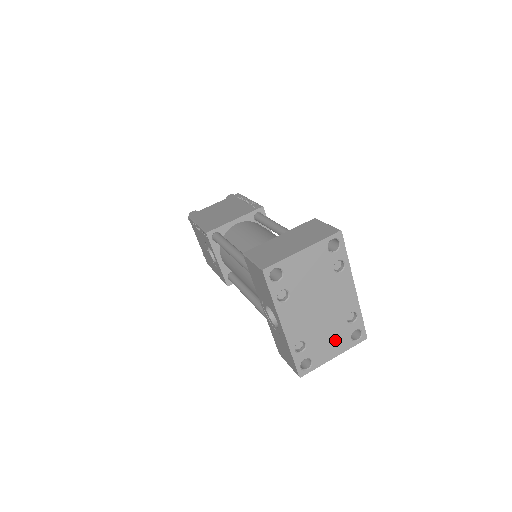
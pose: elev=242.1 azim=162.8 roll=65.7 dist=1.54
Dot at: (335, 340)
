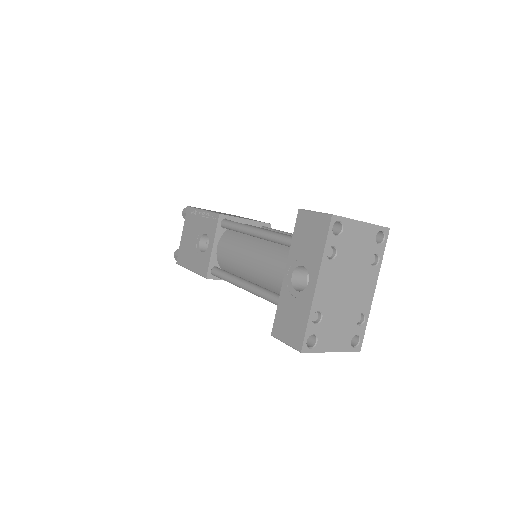
Dot at: (341, 333)
